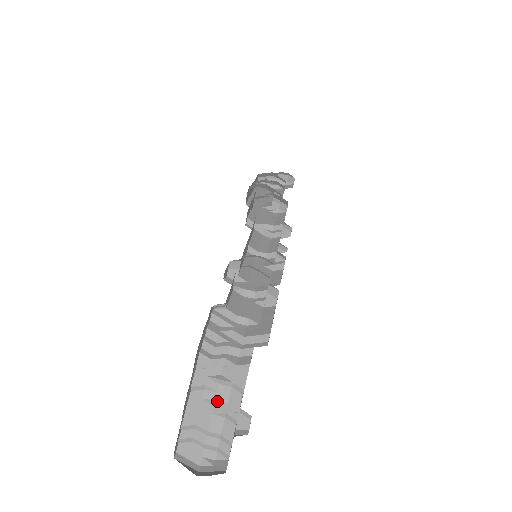
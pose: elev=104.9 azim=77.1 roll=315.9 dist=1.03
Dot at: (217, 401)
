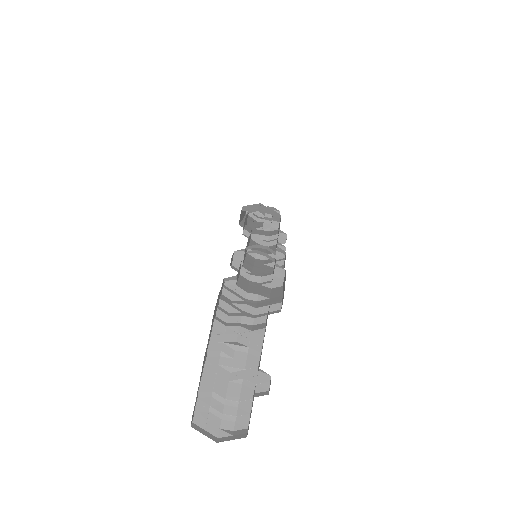
Dot at: (233, 367)
